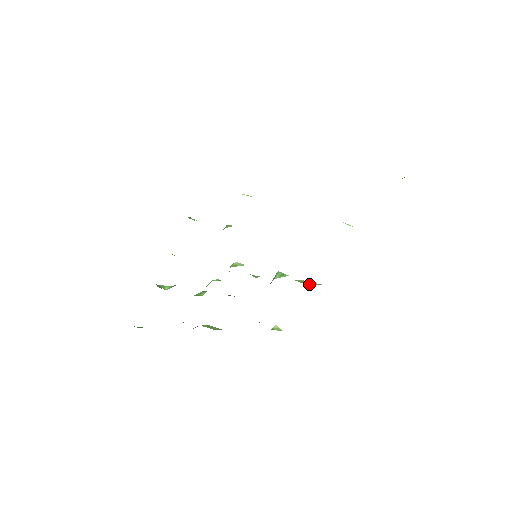
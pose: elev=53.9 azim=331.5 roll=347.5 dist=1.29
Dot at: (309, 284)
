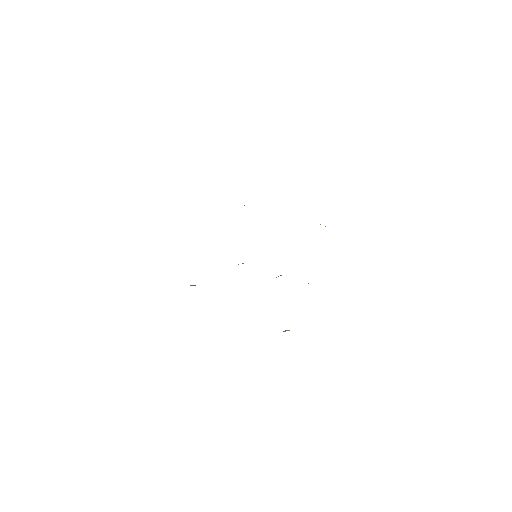
Dot at: occluded
